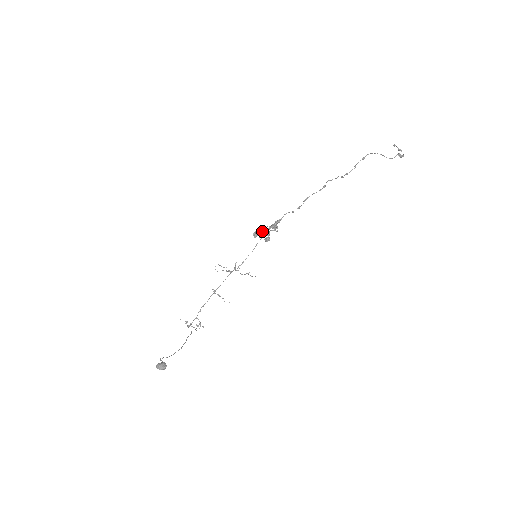
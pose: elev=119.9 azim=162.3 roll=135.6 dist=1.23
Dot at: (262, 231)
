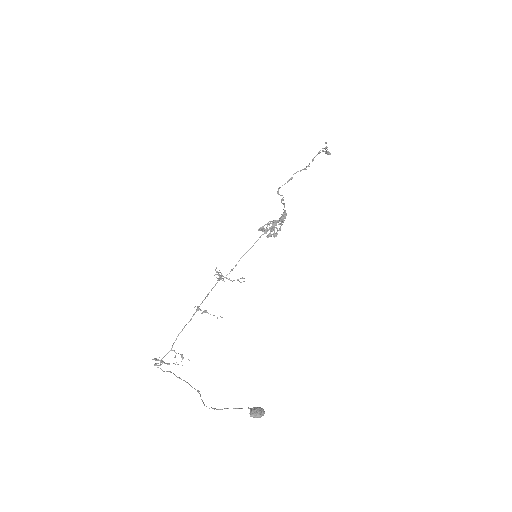
Dot at: (273, 226)
